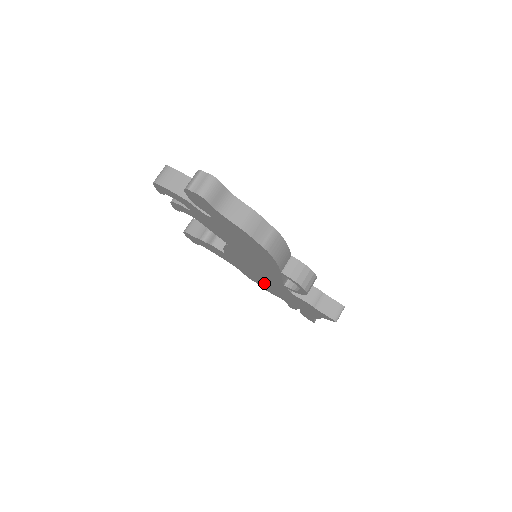
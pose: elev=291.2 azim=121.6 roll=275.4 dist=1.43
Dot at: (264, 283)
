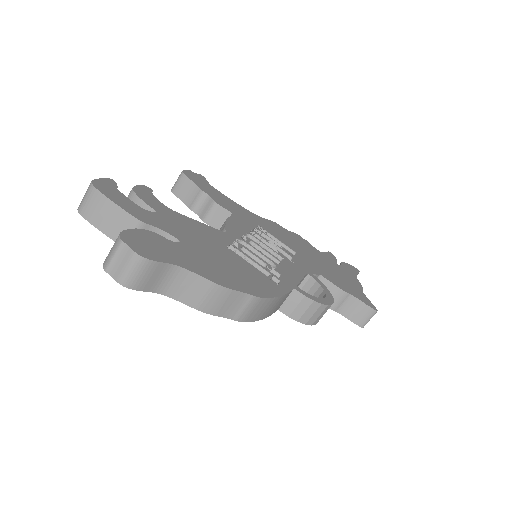
Dot at: occluded
